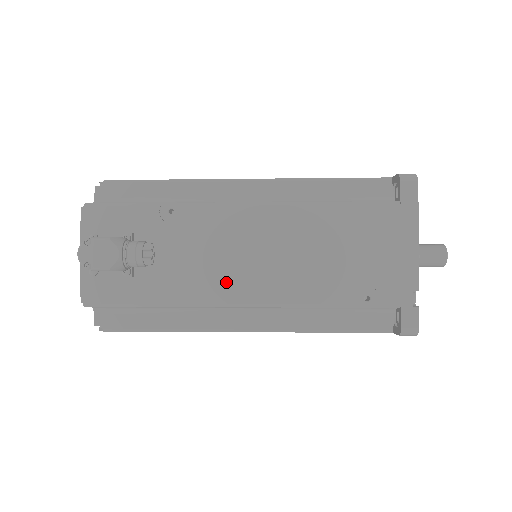
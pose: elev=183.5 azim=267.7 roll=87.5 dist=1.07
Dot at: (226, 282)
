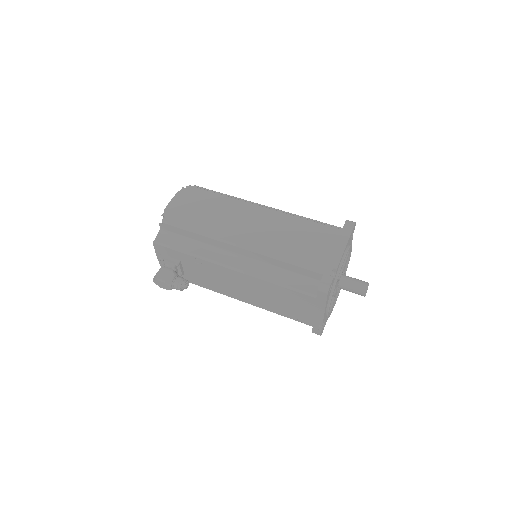
Dot at: (227, 291)
